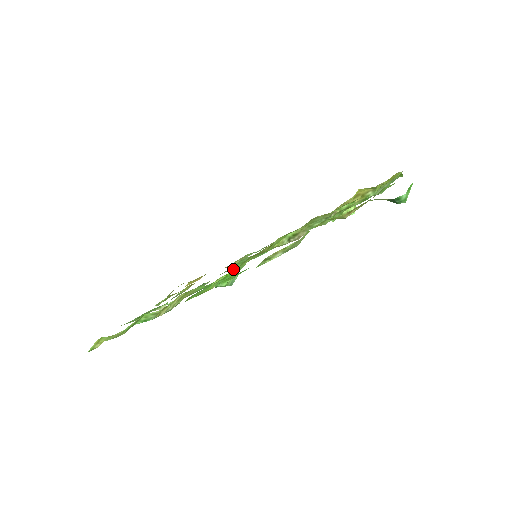
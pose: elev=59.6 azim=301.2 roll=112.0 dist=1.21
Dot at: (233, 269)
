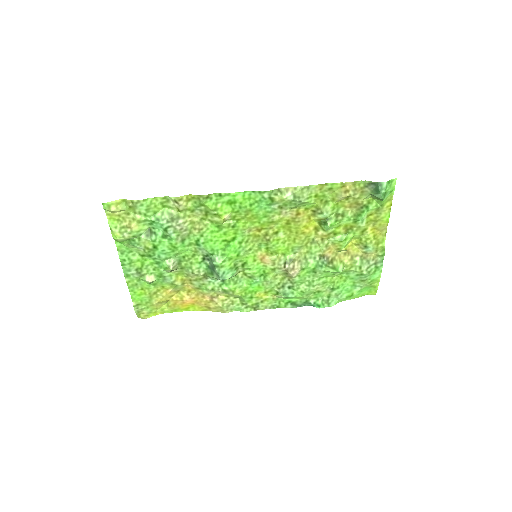
Dot at: (225, 286)
